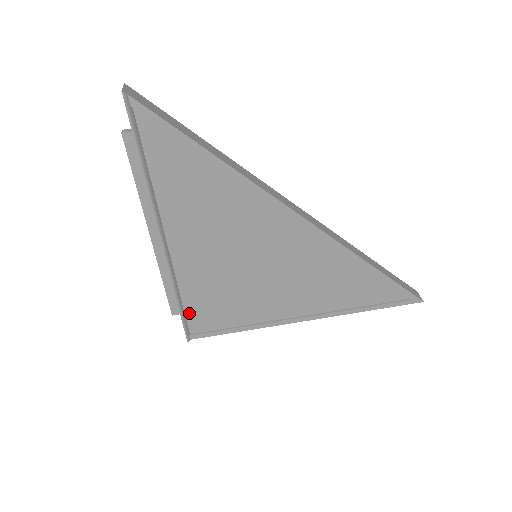
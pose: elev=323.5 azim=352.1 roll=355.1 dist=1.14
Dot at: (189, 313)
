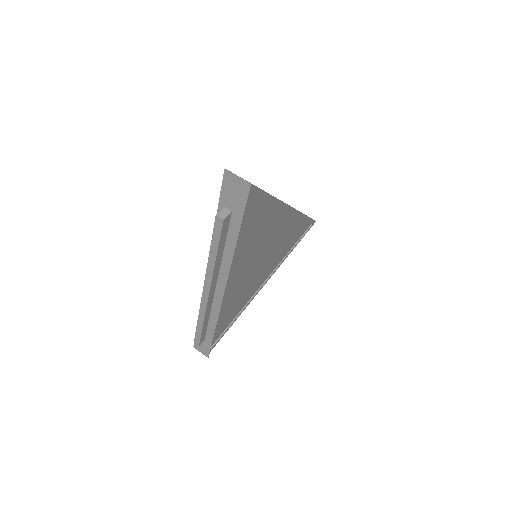
Dot at: occluded
